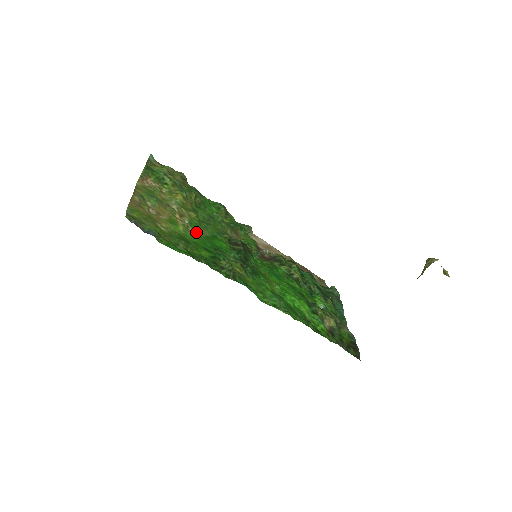
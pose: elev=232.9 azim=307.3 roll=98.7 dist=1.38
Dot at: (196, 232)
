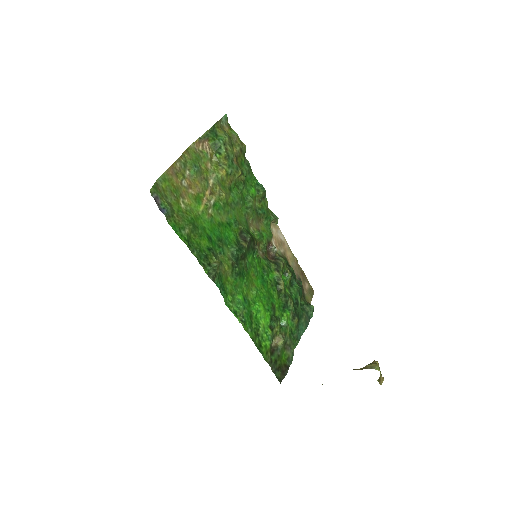
Dot at: (214, 216)
